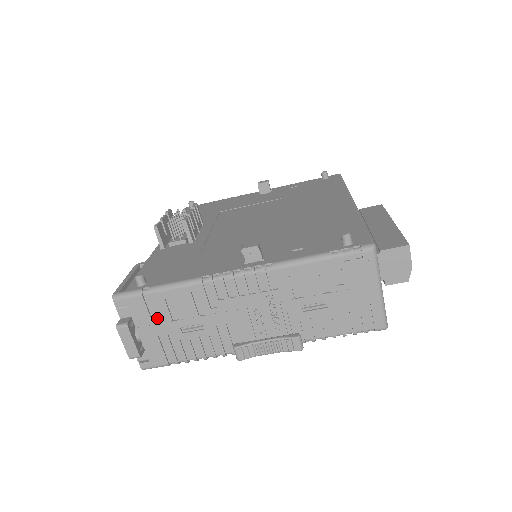
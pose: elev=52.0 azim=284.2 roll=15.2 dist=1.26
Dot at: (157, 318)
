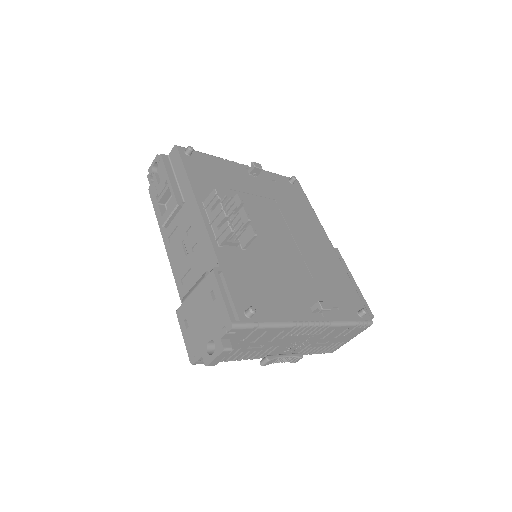
Dot at: (243, 340)
